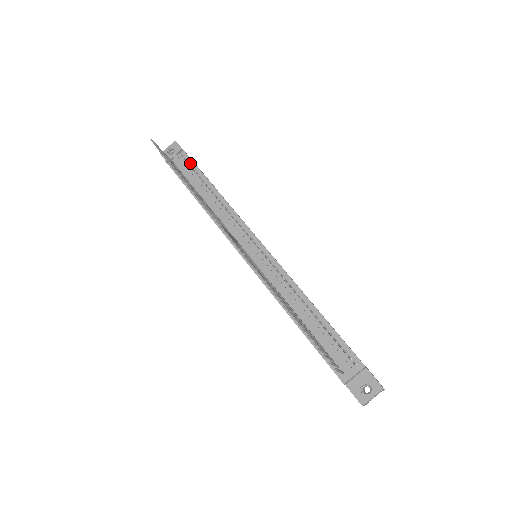
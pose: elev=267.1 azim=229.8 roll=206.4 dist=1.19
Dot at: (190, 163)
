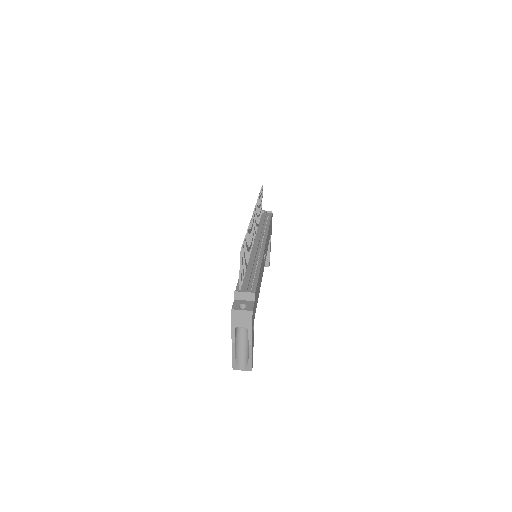
Dot at: (269, 216)
